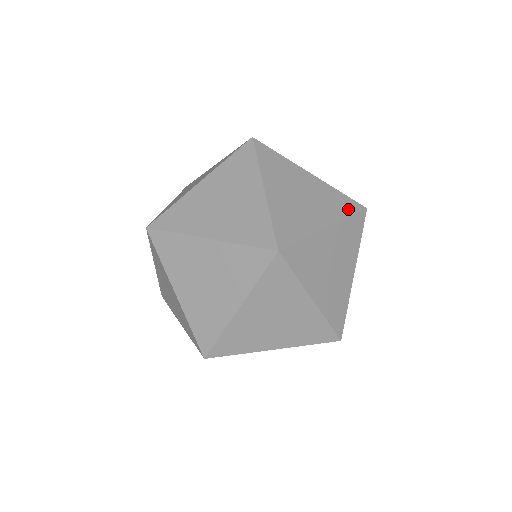
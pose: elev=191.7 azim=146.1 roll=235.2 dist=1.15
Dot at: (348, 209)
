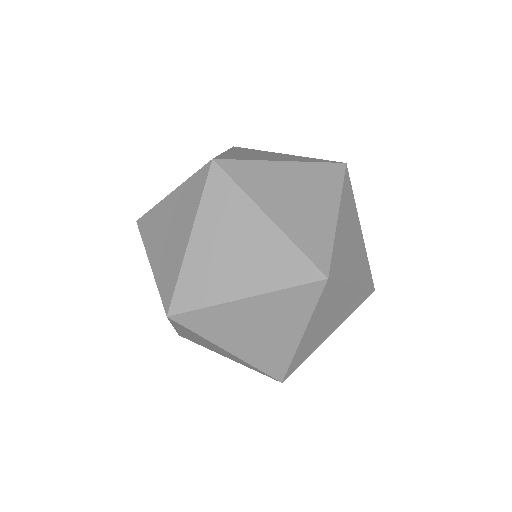
Dot at: (319, 161)
